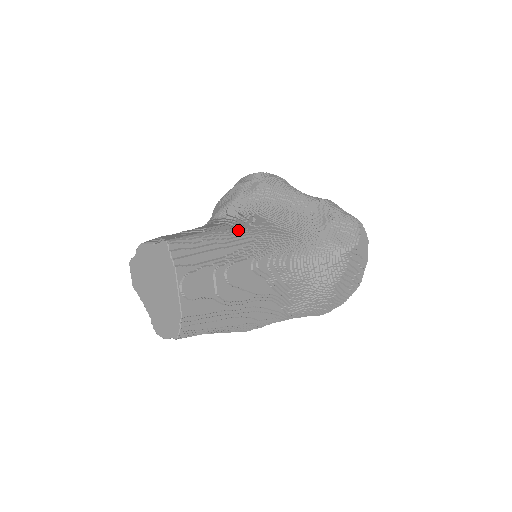
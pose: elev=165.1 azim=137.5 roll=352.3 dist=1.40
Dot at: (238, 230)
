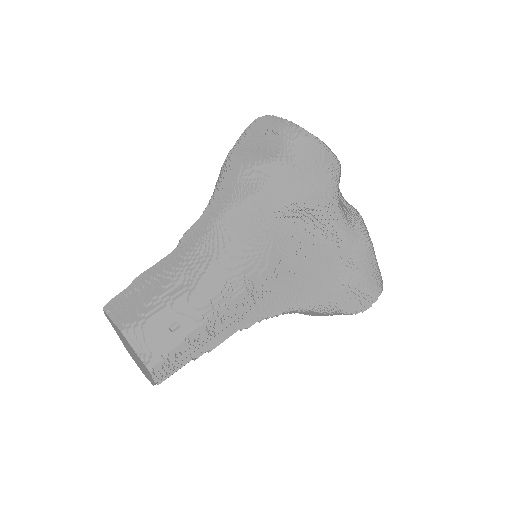
Dot at: (240, 301)
